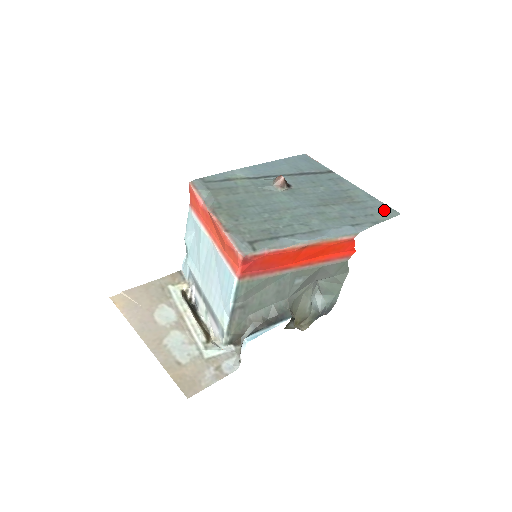
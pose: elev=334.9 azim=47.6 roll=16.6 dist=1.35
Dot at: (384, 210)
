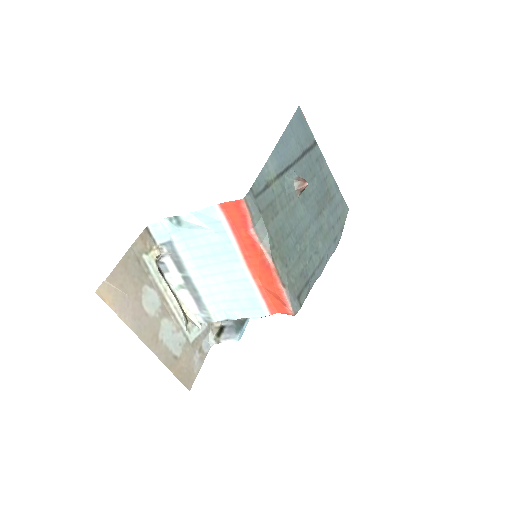
Dot at: (343, 207)
